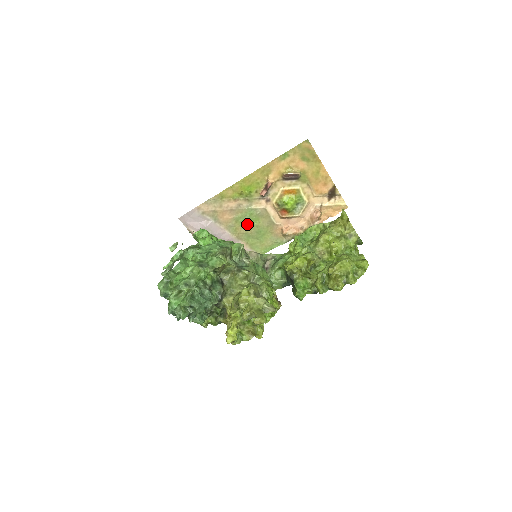
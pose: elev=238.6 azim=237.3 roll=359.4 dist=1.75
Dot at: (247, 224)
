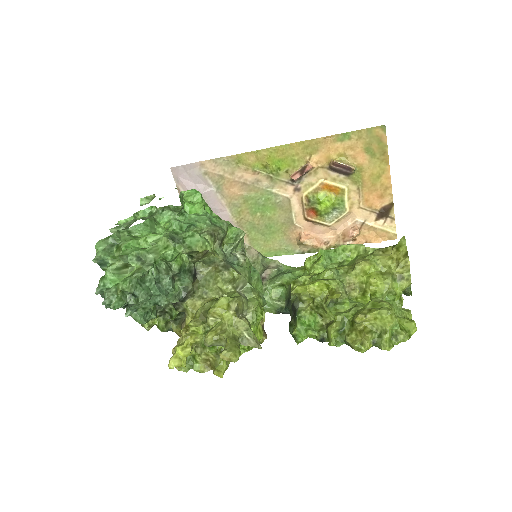
Dot at: (257, 210)
